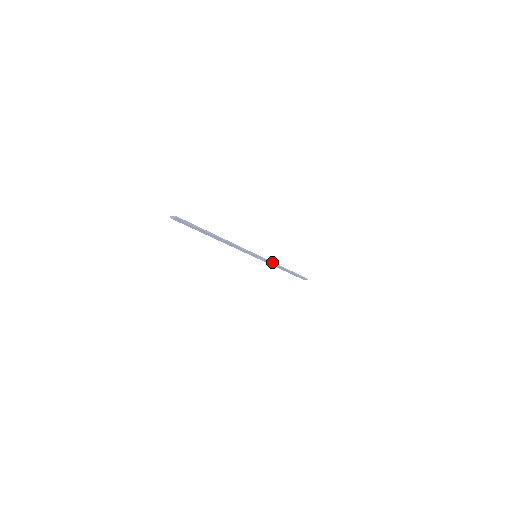
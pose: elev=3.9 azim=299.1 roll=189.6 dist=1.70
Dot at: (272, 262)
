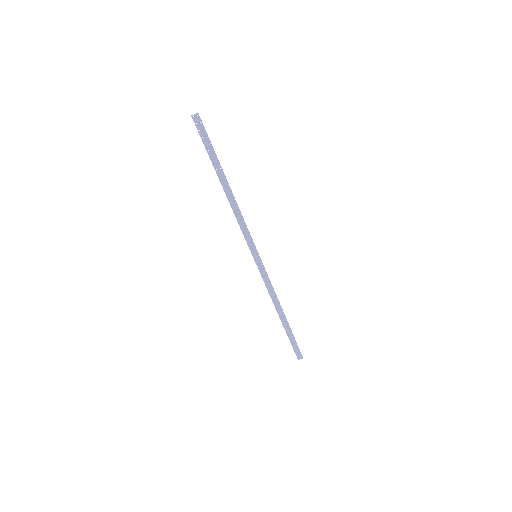
Dot at: (270, 282)
